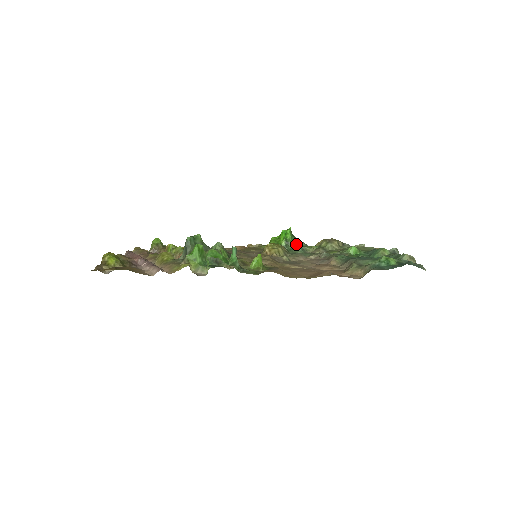
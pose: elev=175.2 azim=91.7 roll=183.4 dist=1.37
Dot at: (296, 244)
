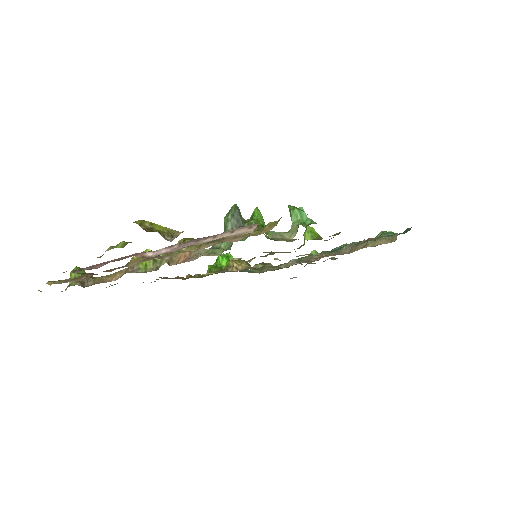
Dot at: occluded
